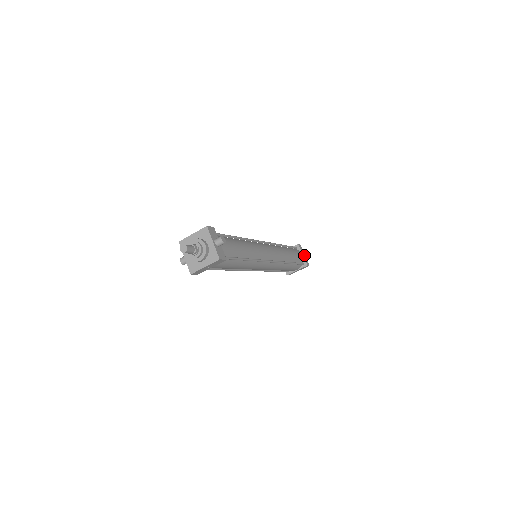
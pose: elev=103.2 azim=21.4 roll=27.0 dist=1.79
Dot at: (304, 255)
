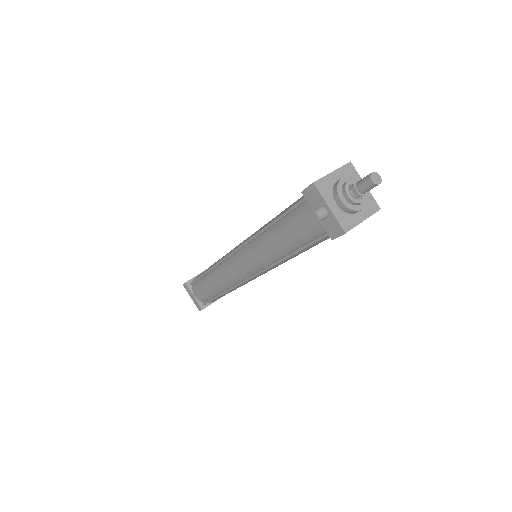
Dot at: occluded
